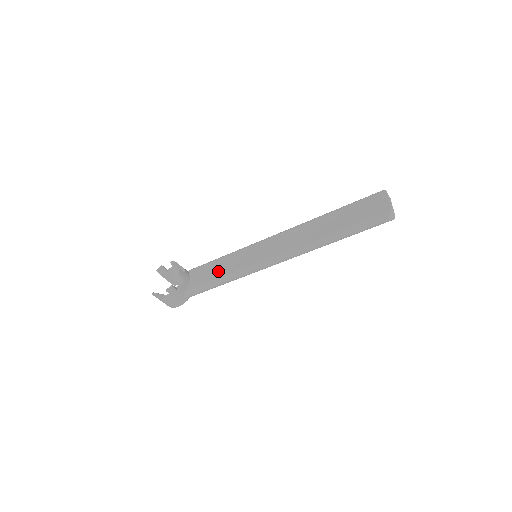
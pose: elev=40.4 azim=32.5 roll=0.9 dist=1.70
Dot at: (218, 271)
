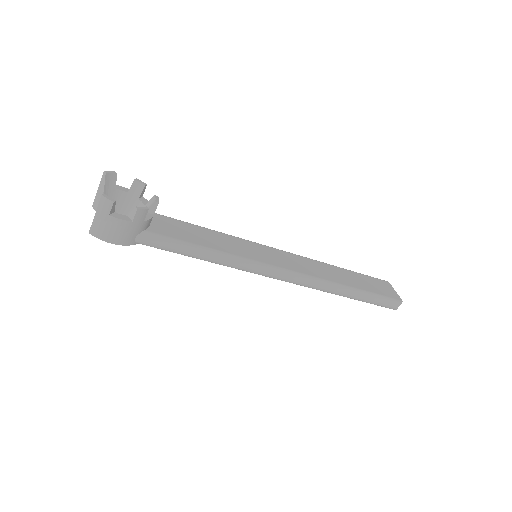
Dot at: (205, 239)
